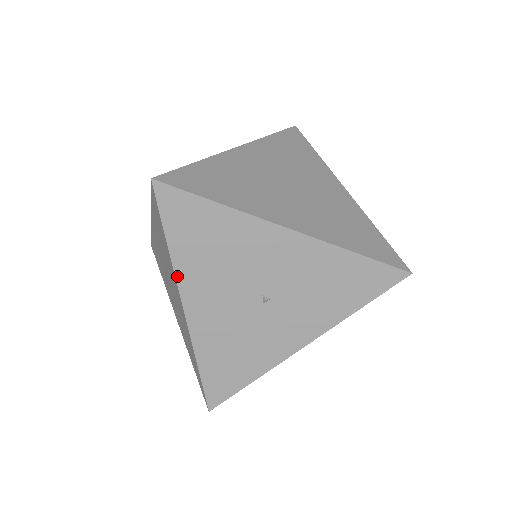
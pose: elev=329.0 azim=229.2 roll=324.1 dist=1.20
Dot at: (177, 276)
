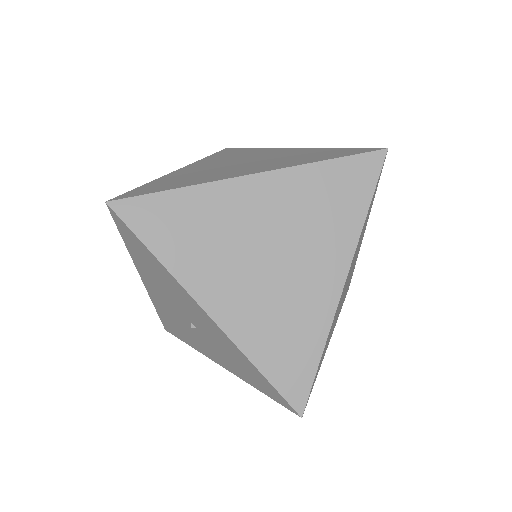
Dot at: (135, 263)
